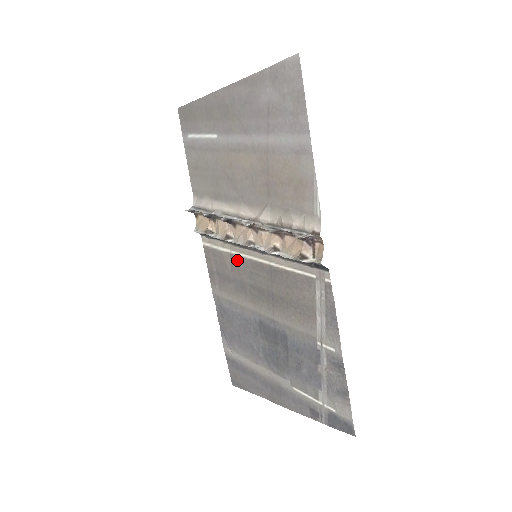
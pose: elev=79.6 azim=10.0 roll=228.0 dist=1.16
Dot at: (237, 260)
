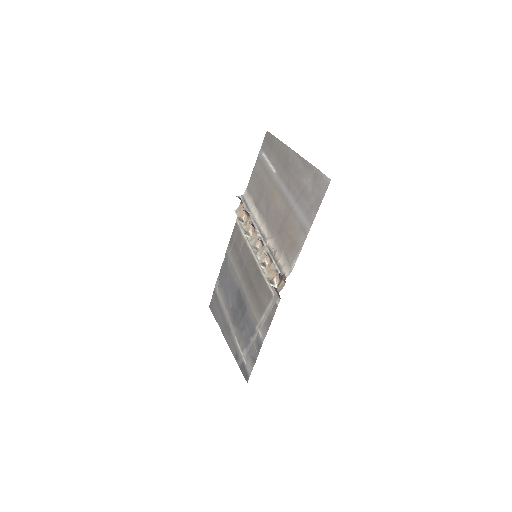
Dot at: (247, 248)
